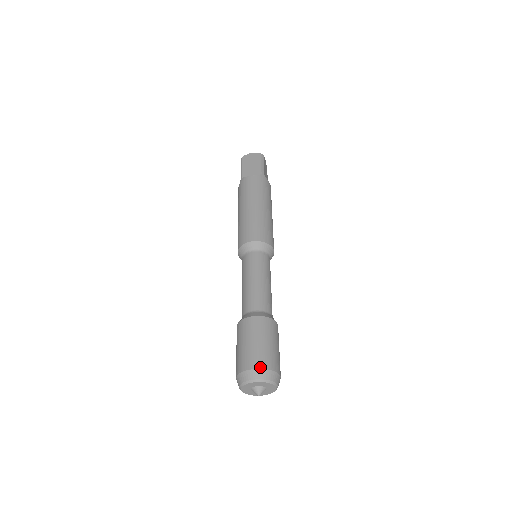
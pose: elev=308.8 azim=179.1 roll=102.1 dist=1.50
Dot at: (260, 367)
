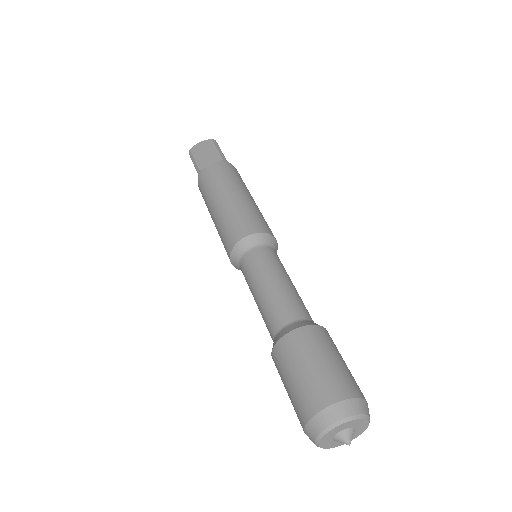
Dot at: (339, 399)
